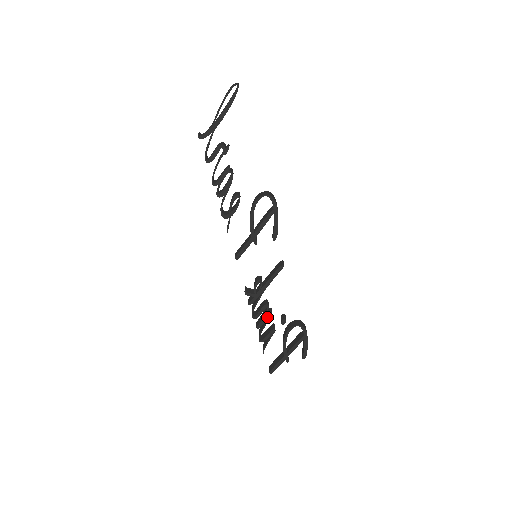
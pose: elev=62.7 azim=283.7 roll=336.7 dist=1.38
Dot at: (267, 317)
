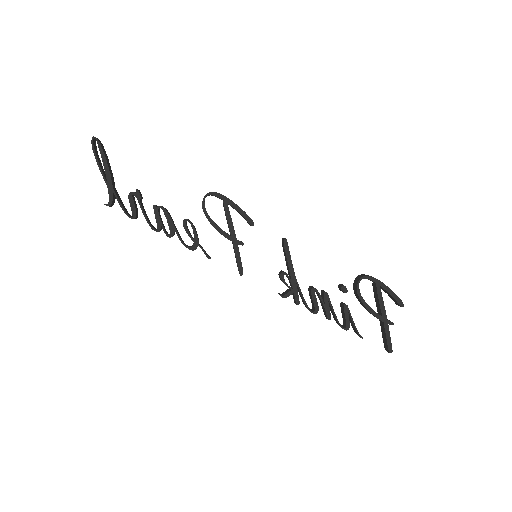
Dot at: (325, 300)
